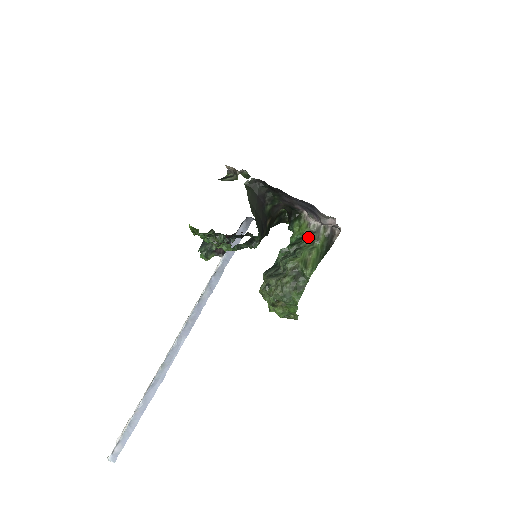
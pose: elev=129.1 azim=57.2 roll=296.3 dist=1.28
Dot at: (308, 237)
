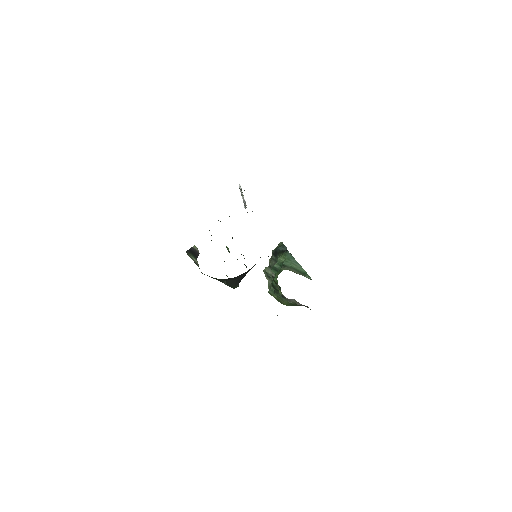
Dot at: (281, 297)
